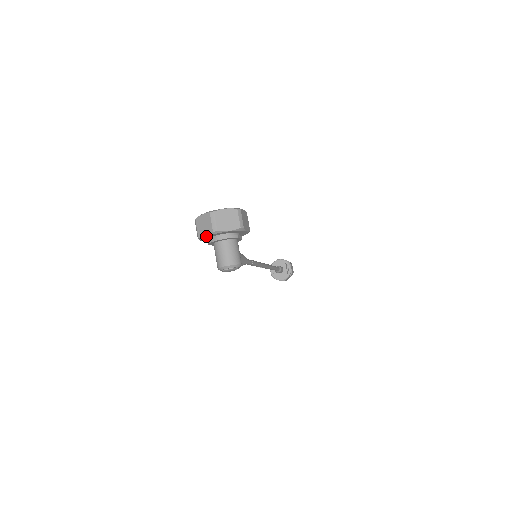
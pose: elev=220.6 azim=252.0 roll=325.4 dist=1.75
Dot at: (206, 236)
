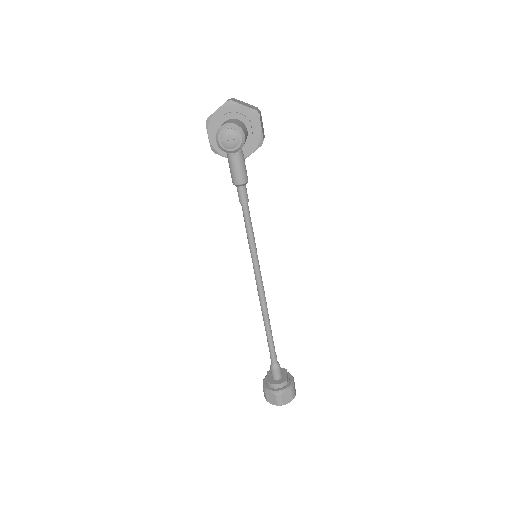
Dot at: (217, 110)
